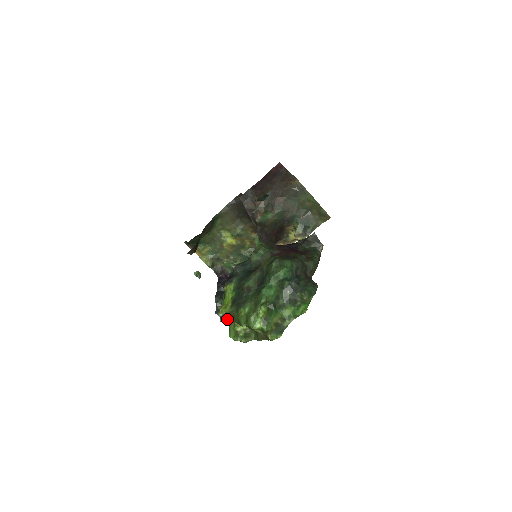
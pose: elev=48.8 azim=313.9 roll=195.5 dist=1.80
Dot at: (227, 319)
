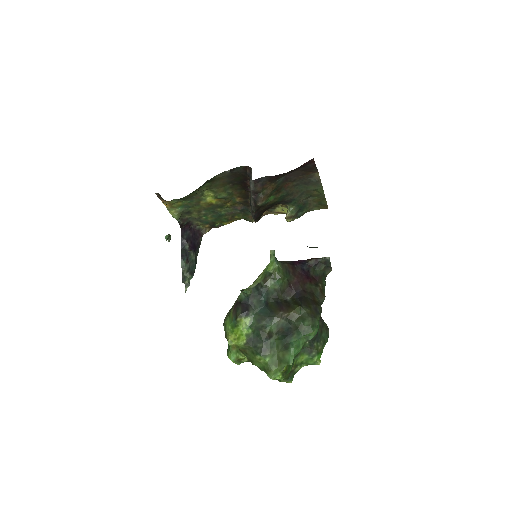
Dot at: occluded
